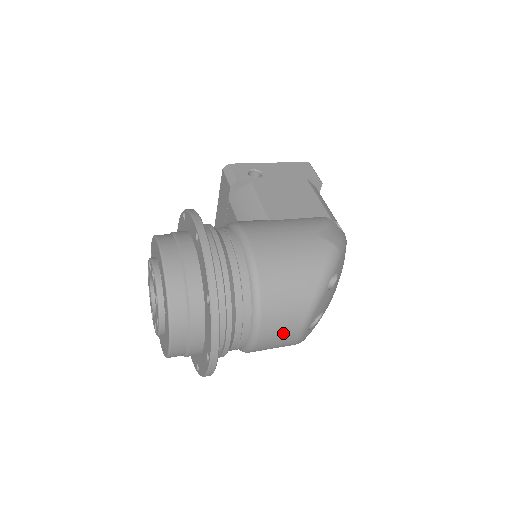
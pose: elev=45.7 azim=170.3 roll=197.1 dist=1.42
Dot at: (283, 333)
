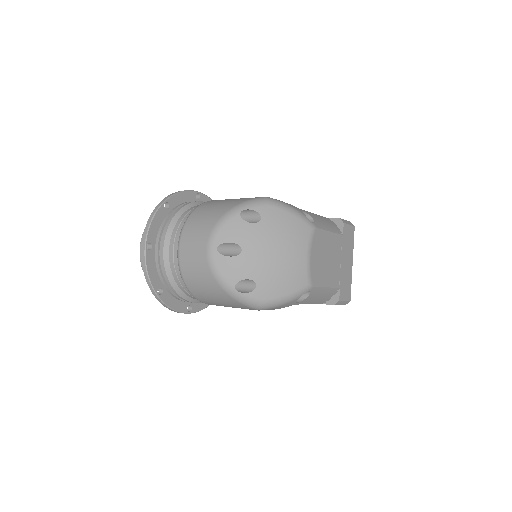
Dot at: (196, 243)
